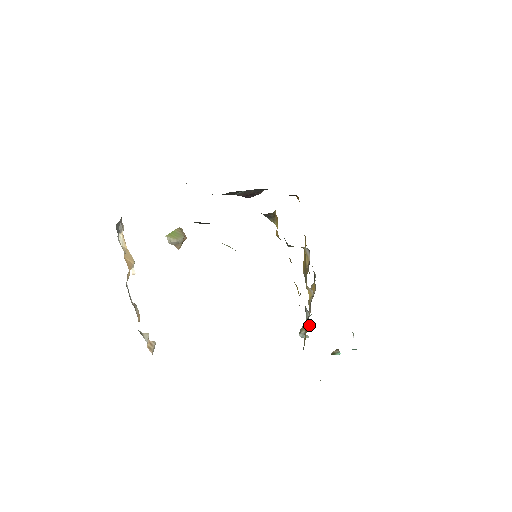
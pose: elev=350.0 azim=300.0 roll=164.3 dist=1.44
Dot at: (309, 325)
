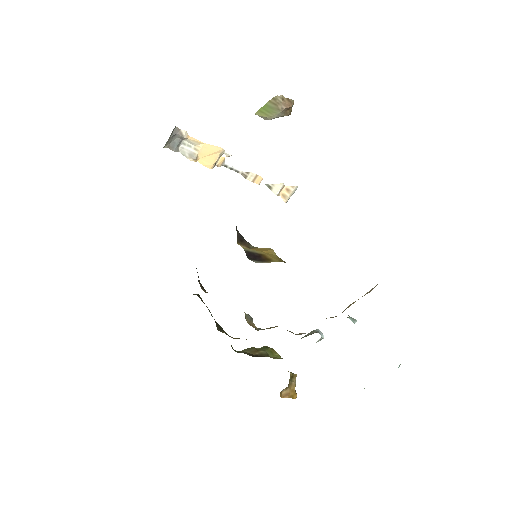
Dot at: (352, 319)
